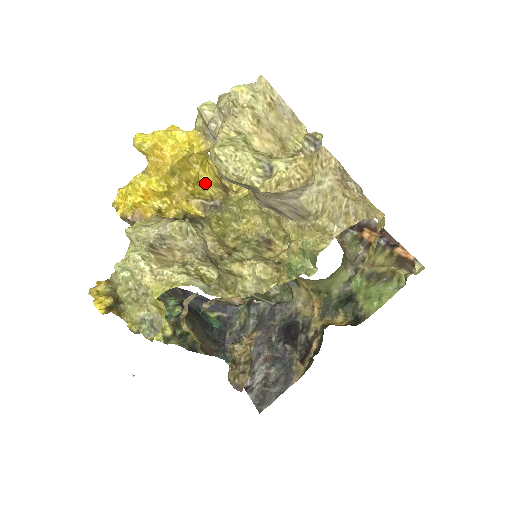
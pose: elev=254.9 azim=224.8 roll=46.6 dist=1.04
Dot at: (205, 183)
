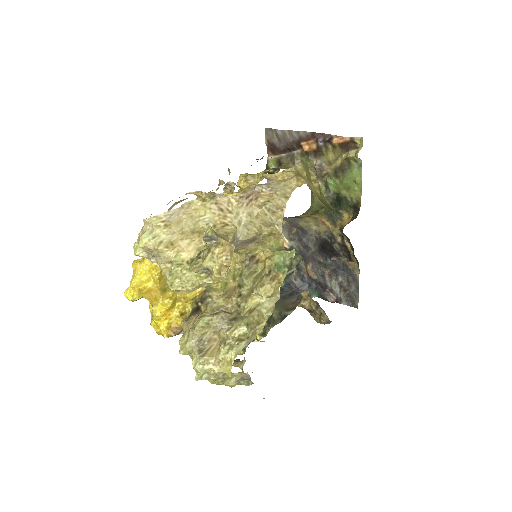
Dot at: occluded
